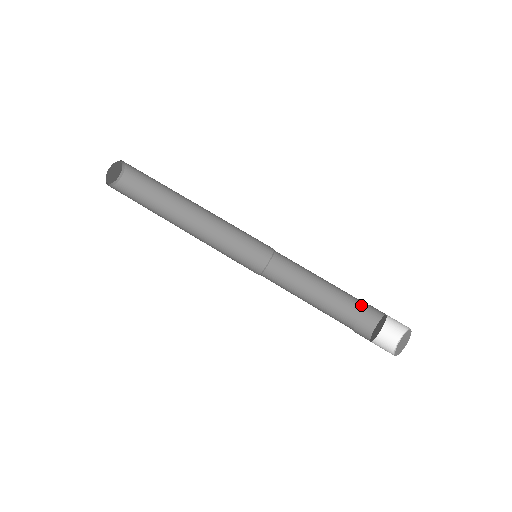
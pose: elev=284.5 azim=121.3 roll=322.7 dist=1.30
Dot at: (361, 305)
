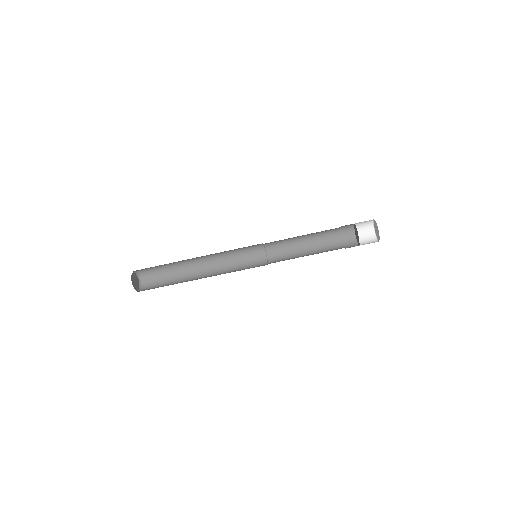
Dot at: occluded
